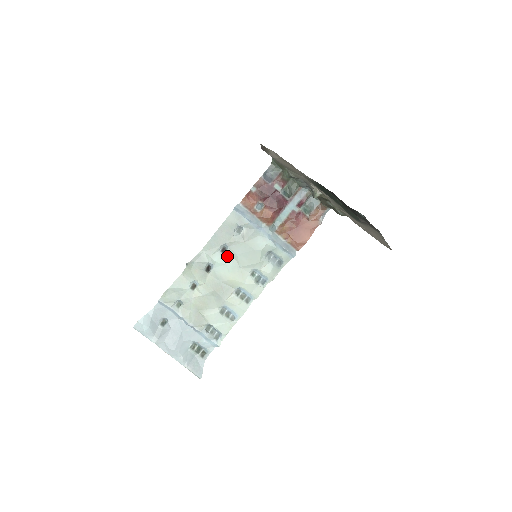
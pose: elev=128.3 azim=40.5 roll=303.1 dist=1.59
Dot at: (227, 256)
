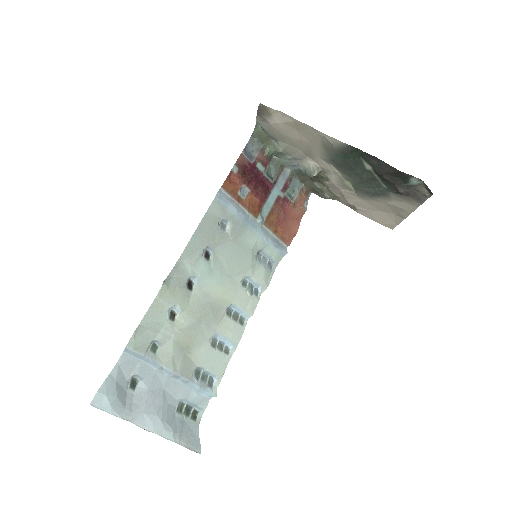
Dot at: (213, 263)
